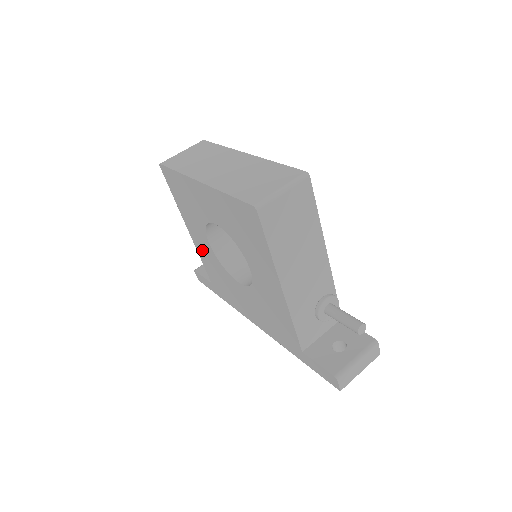
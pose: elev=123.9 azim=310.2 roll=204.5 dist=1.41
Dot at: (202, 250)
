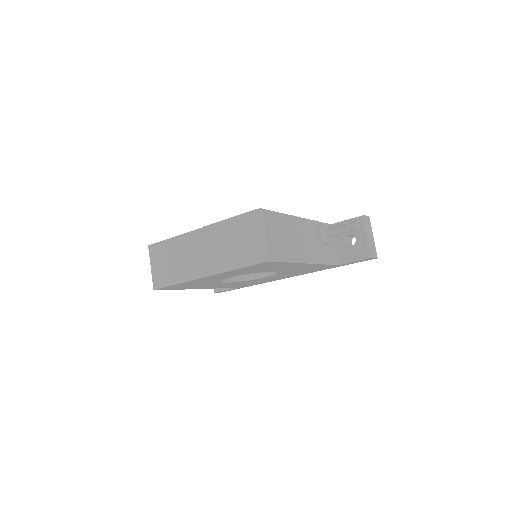
Dot at: occluded
